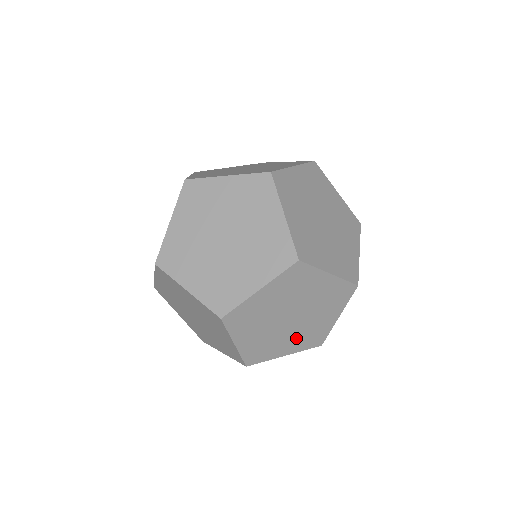
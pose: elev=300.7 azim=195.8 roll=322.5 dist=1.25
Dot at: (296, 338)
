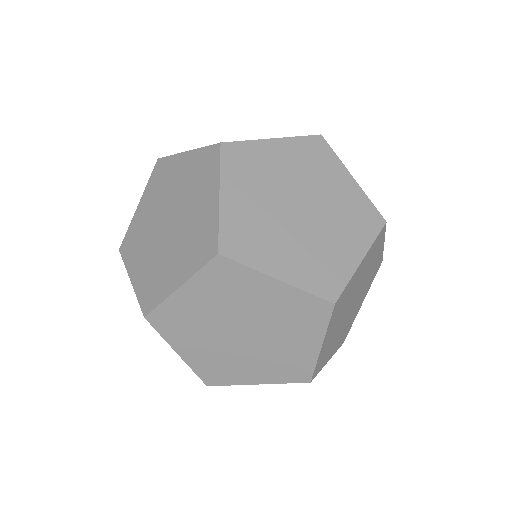
Dot at: (341, 333)
